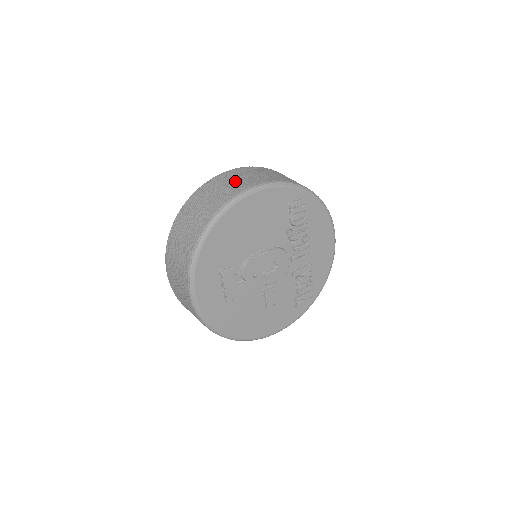
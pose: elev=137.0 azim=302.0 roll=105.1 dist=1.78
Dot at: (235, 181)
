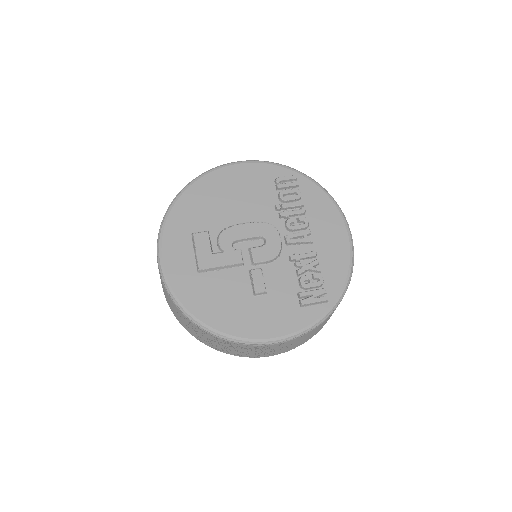
Dot at: occluded
